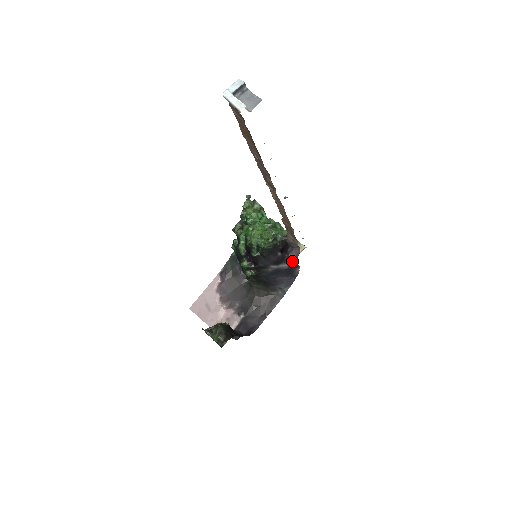
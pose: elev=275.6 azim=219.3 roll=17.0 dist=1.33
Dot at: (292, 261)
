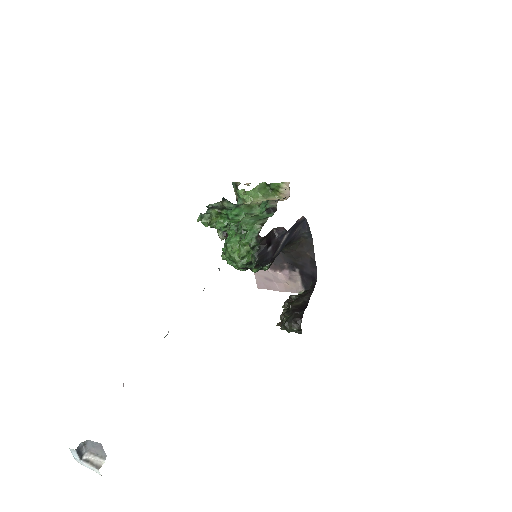
Dot at: (287, 231)
